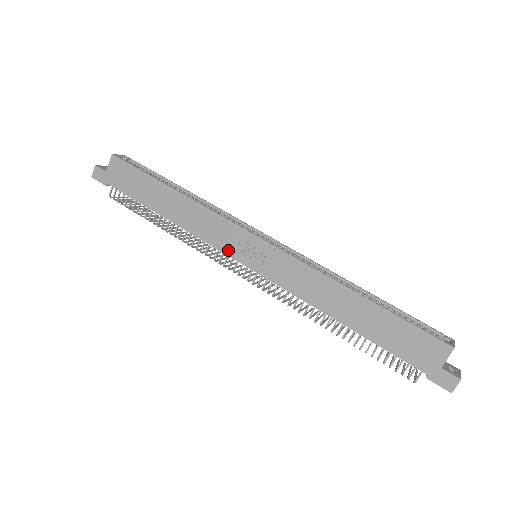
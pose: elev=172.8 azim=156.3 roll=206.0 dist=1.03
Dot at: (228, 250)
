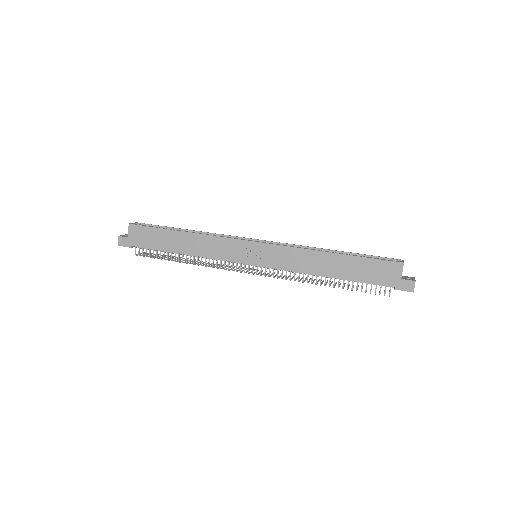
Dot at: (236, 258)
